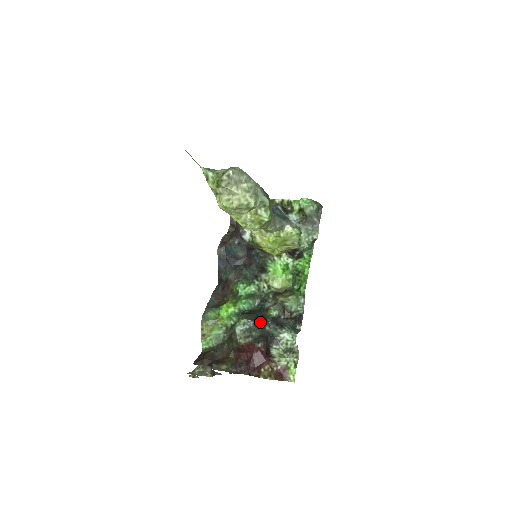
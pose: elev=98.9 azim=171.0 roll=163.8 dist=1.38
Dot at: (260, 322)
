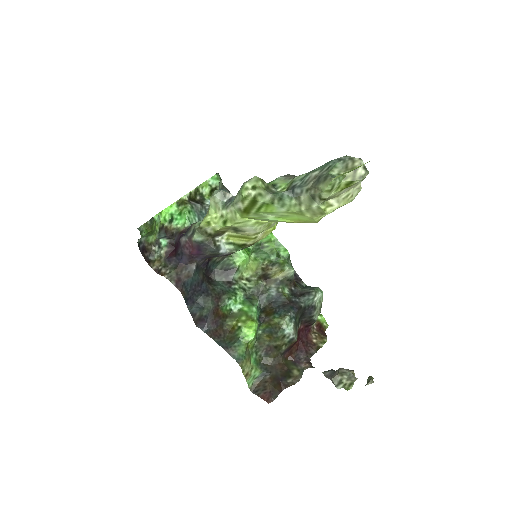
Dot at: (294, 307)
